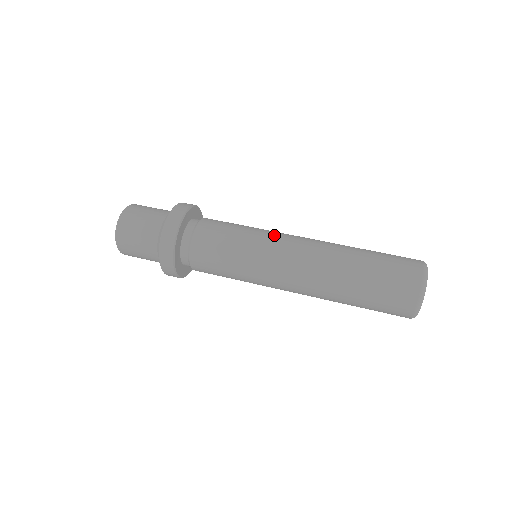
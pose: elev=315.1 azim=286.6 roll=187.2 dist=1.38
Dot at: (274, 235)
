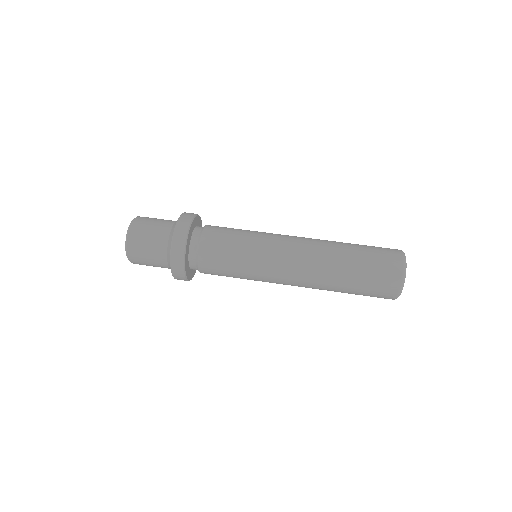
Dot at: occluded
